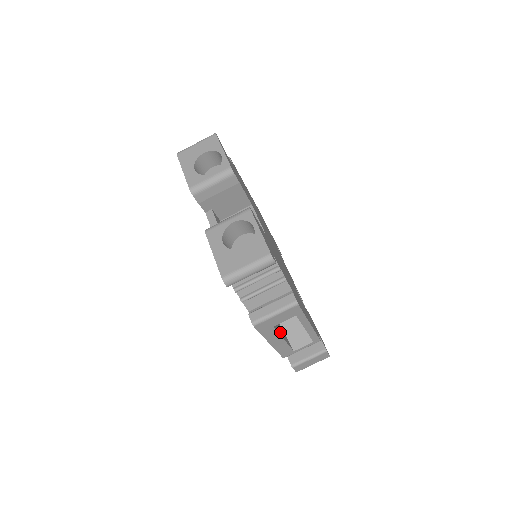
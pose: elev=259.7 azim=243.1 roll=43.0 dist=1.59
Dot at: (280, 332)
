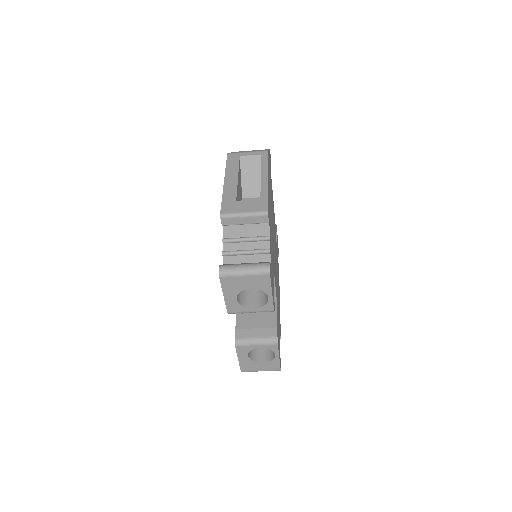
Dot at: occluded
